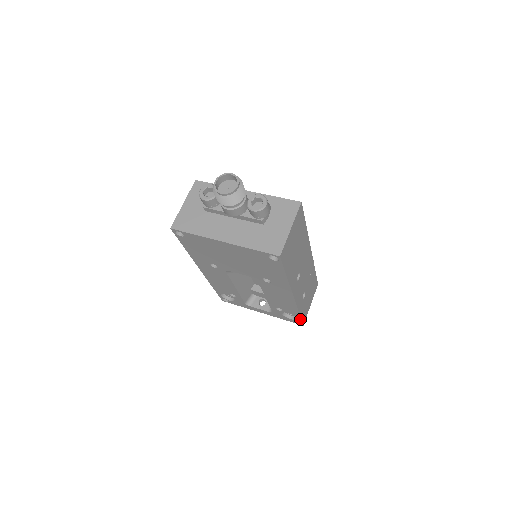
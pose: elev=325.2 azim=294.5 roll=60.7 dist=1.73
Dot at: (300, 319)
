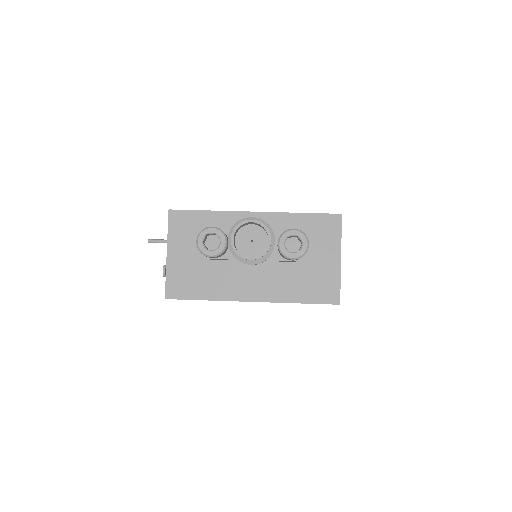
Dot at: occluded
